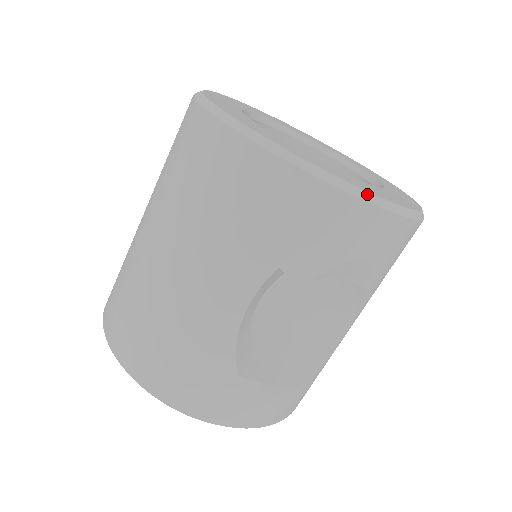
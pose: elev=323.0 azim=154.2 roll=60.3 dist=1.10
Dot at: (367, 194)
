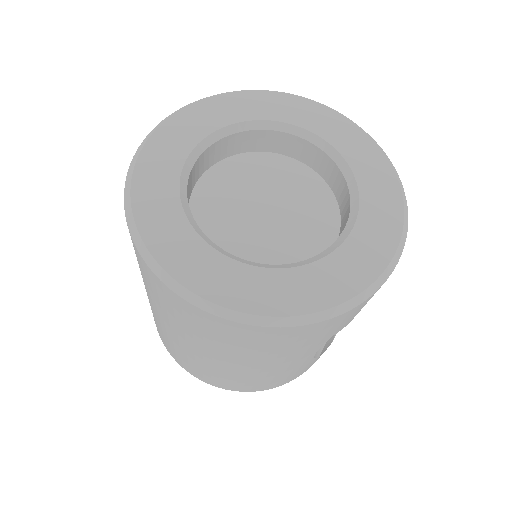
Dot at: (383, 275)
